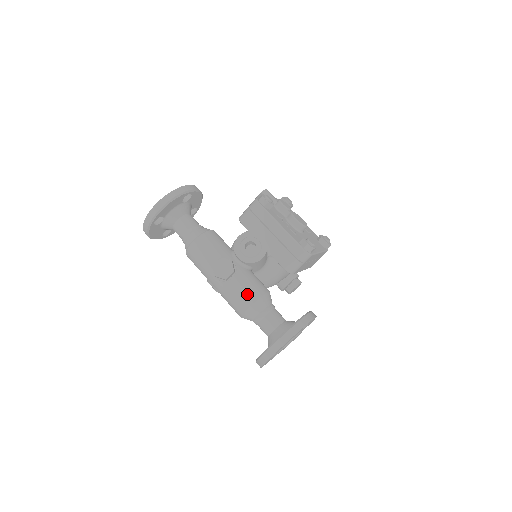
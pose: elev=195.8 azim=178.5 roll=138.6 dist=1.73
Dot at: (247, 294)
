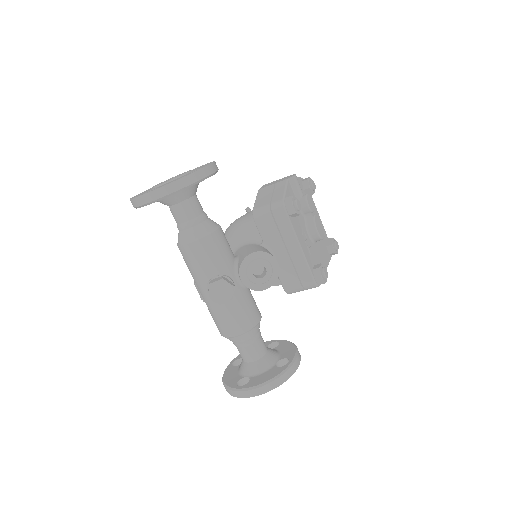
Dot at: (238, 322)
